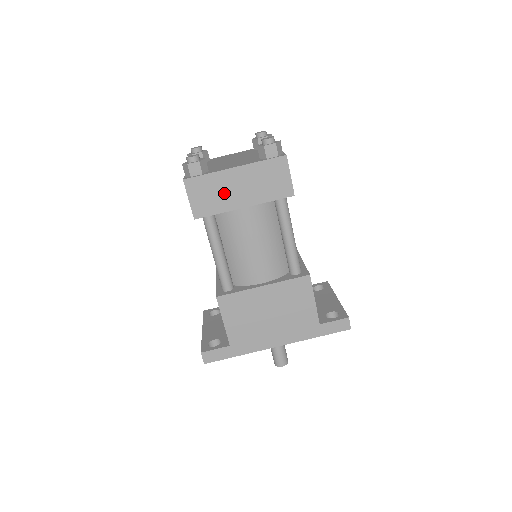
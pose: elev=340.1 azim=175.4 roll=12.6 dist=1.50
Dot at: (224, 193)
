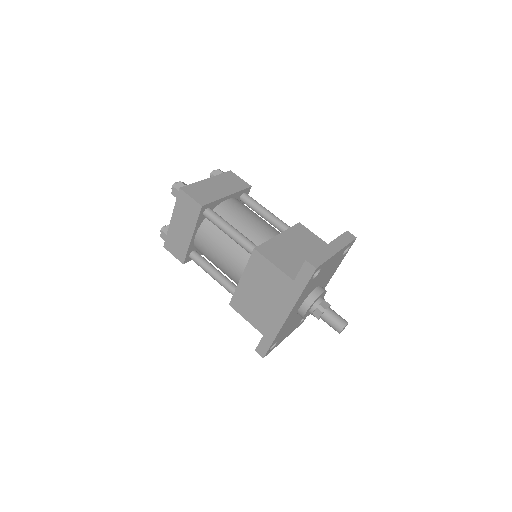
Dot at: (180, 237)
